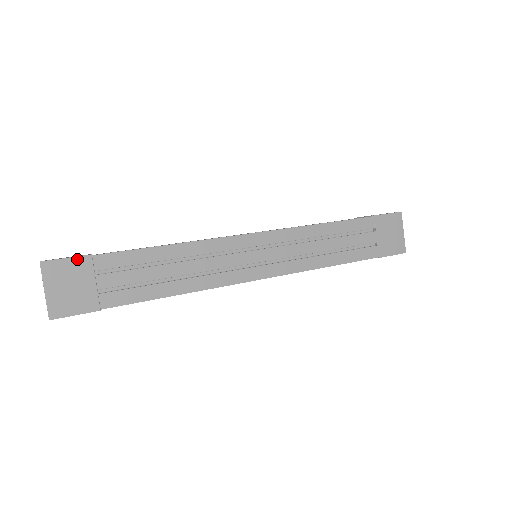
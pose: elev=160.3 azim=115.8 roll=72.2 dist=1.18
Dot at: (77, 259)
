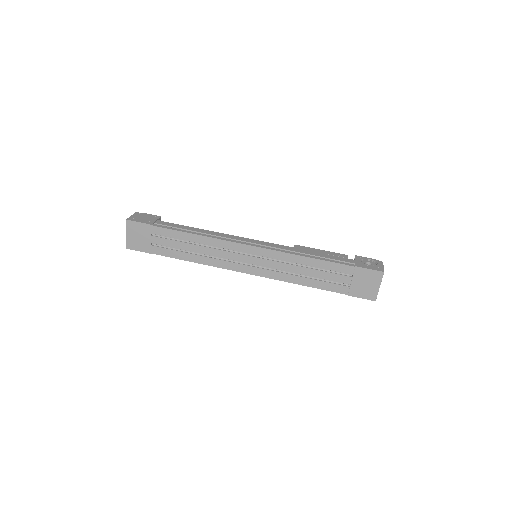
Dot at: (144, 224)
